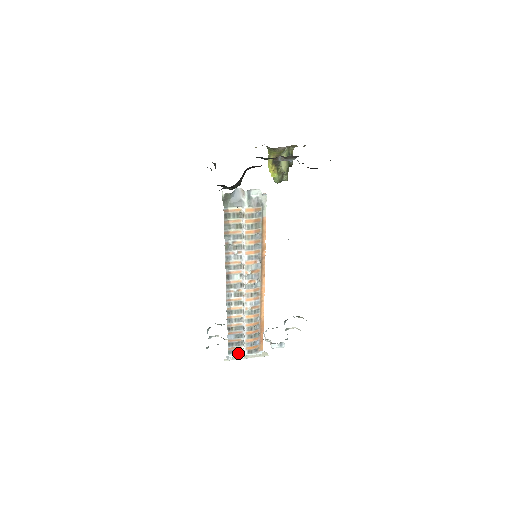
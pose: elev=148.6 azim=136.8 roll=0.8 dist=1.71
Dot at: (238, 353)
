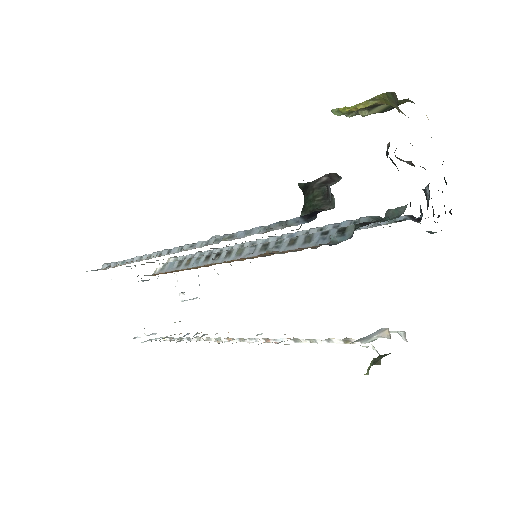
Dot at: occluded
